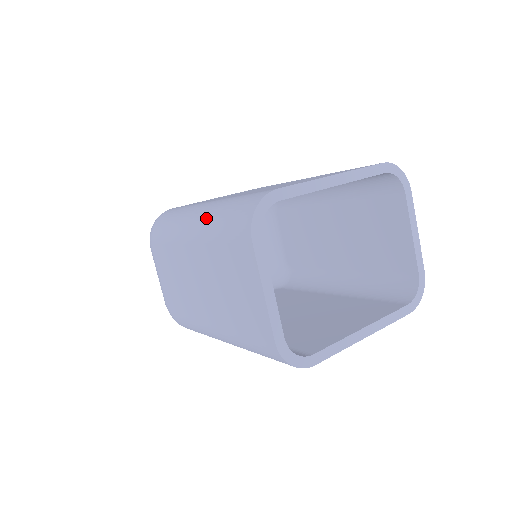
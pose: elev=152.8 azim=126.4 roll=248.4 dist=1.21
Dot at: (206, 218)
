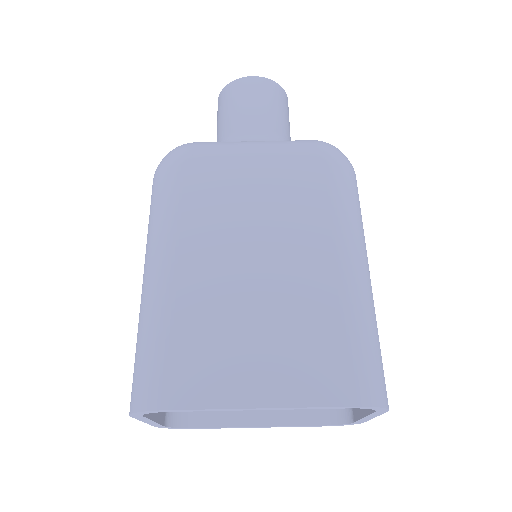
Dot at: (143, 308)
